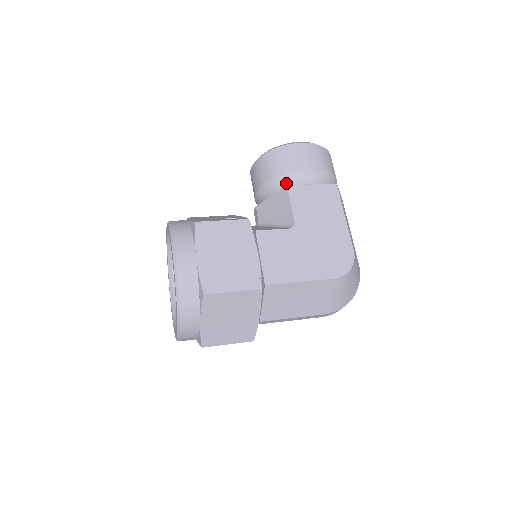
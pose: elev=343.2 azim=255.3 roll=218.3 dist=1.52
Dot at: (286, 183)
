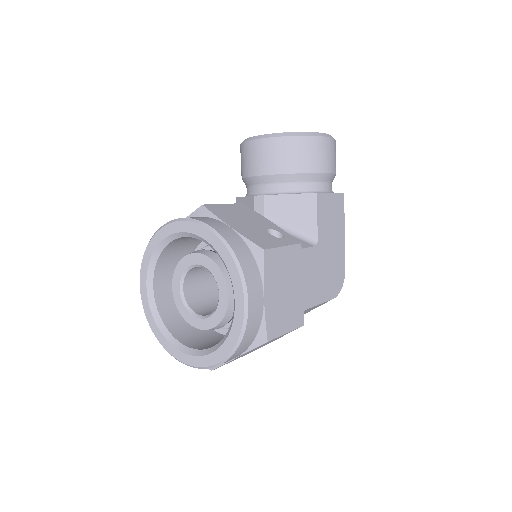
Dot at: (308, 183)
